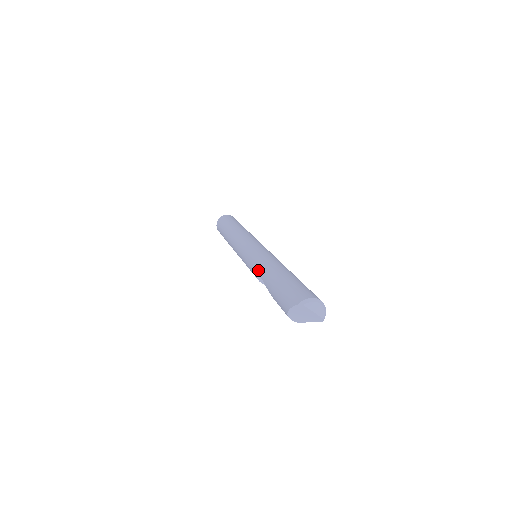
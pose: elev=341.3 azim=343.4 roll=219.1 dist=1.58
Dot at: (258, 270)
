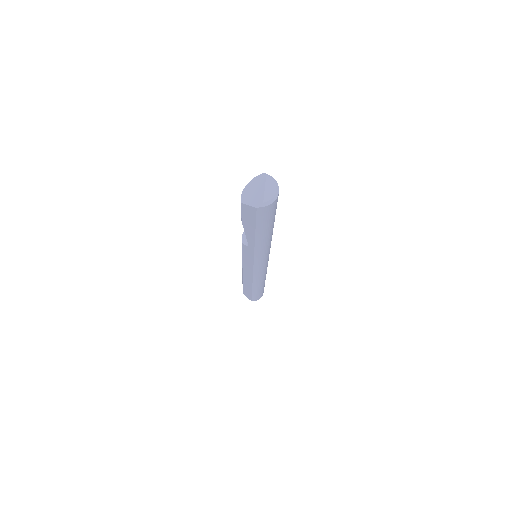
Dot at: occluded
